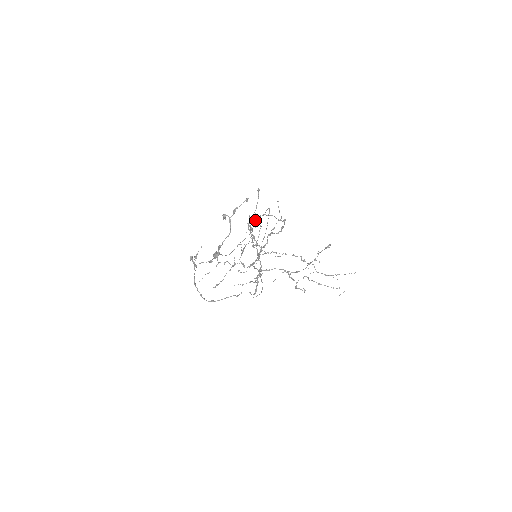
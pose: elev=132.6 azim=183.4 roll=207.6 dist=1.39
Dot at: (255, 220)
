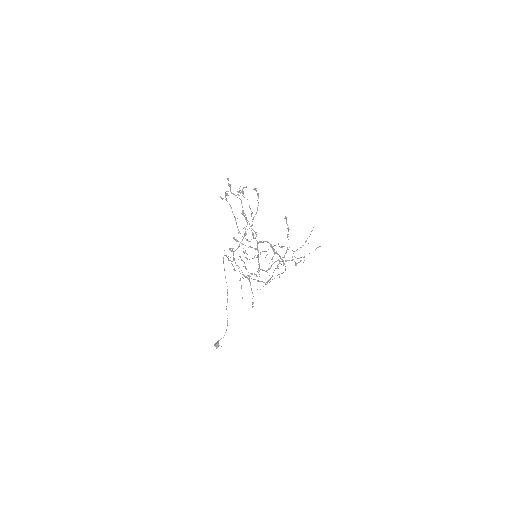
Dot at: (242, 195)
